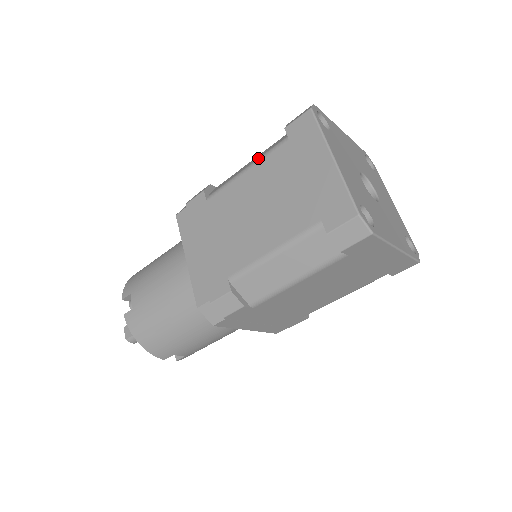
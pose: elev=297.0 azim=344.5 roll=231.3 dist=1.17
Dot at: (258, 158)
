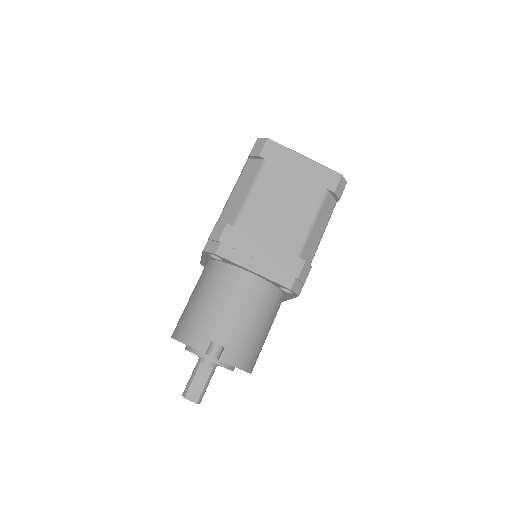
Dot at: (254, 181)
